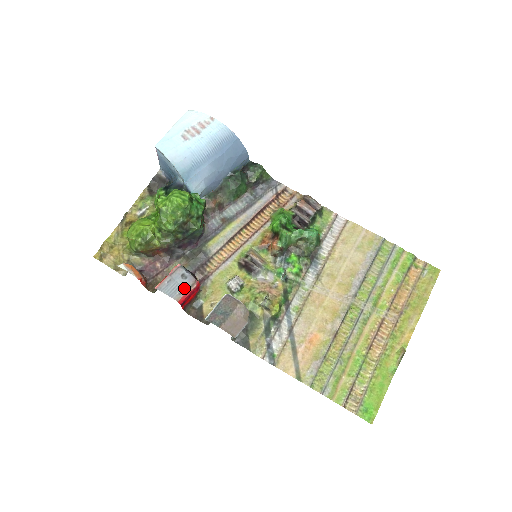
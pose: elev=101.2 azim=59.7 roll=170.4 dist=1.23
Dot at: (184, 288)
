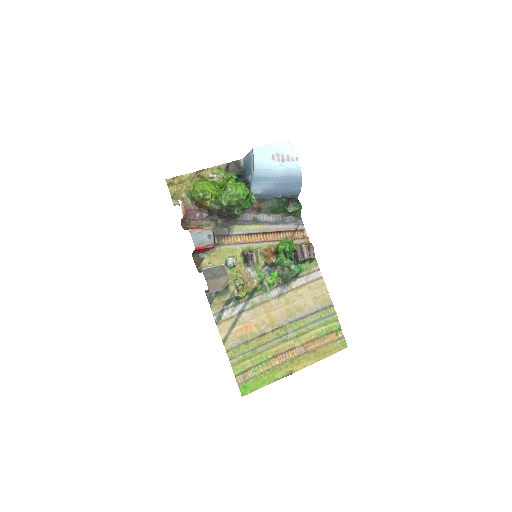
Dot at: (204, 243)
